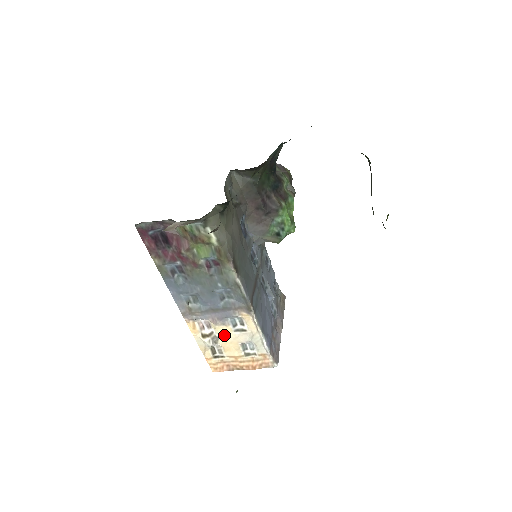
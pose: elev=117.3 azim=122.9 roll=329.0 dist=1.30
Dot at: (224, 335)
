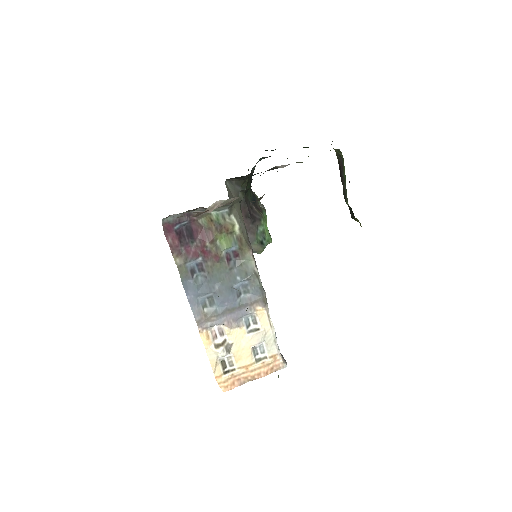
Dot at: (237, 340)
